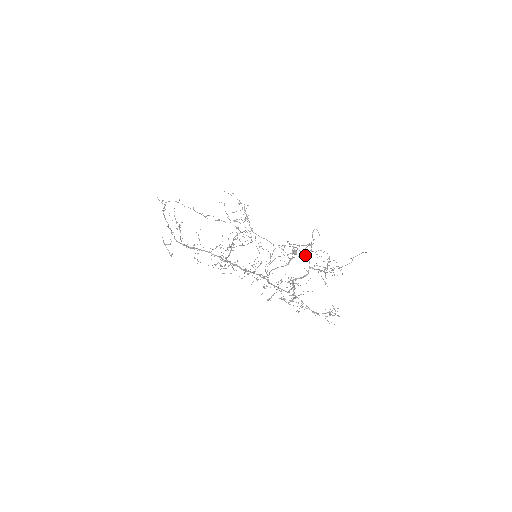
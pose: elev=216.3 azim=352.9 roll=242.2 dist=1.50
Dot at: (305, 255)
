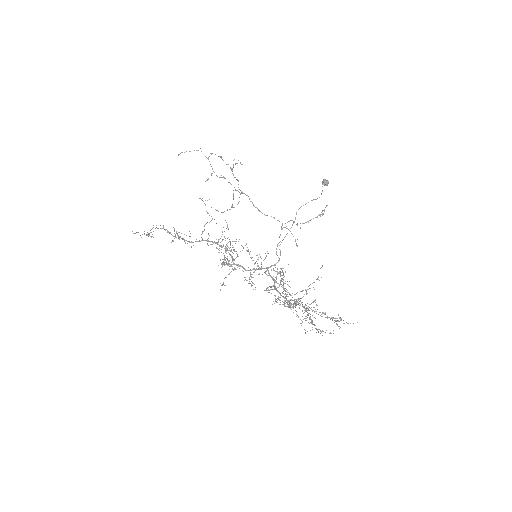
Dot at: (285, 297)
